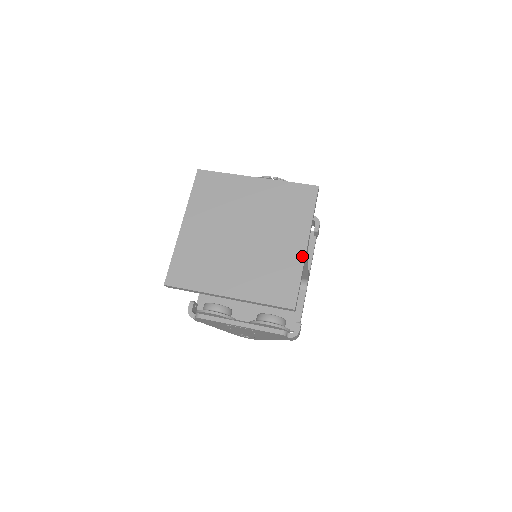
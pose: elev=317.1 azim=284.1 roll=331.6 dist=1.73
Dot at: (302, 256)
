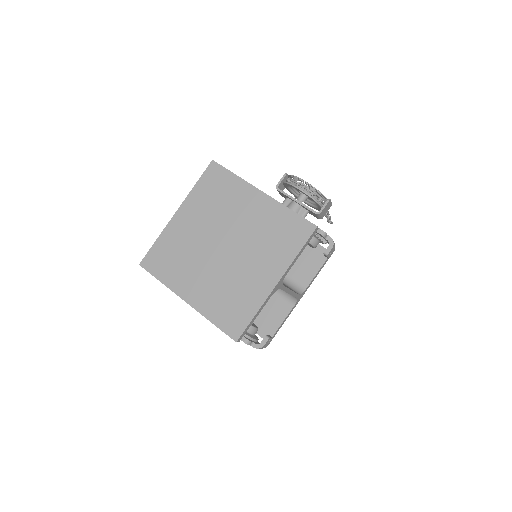
Dot at: (267, 293)
